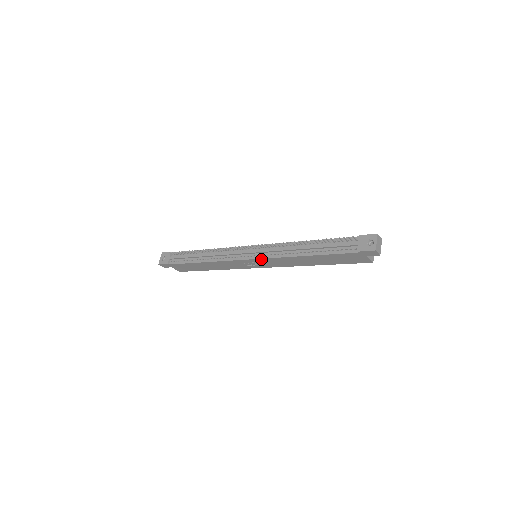
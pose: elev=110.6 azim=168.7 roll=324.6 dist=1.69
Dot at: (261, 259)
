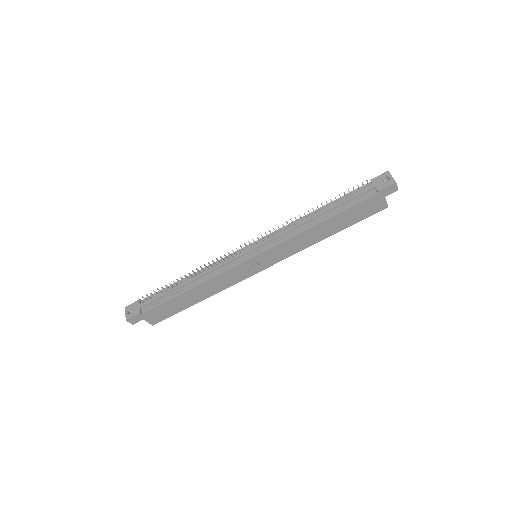
Dot at: (268, 250)
